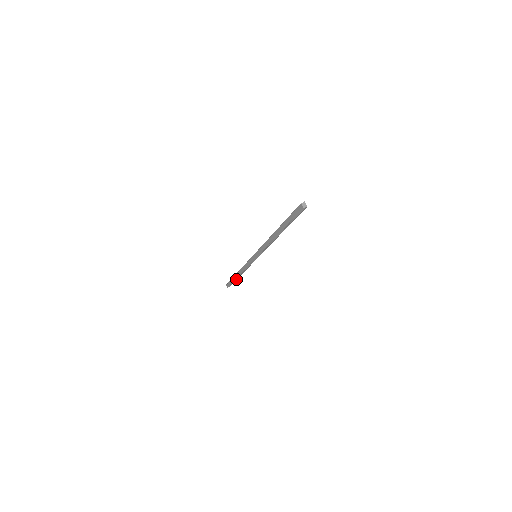
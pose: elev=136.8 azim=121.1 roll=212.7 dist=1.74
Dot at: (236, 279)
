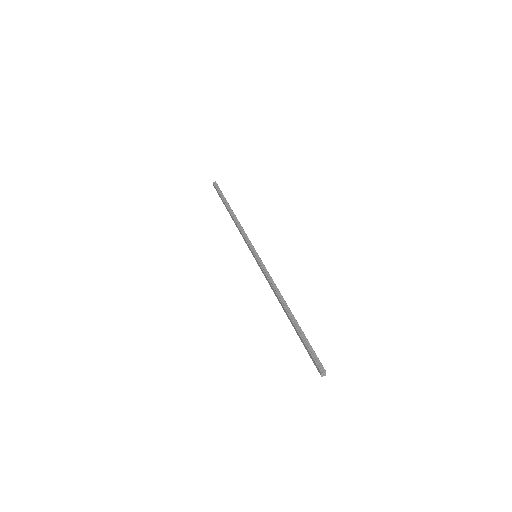
Dot at: occluded
